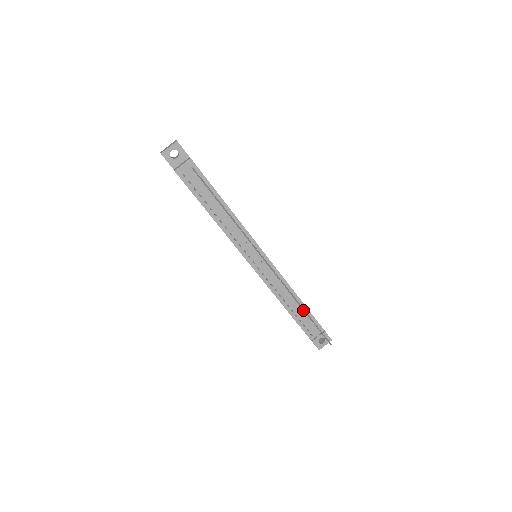
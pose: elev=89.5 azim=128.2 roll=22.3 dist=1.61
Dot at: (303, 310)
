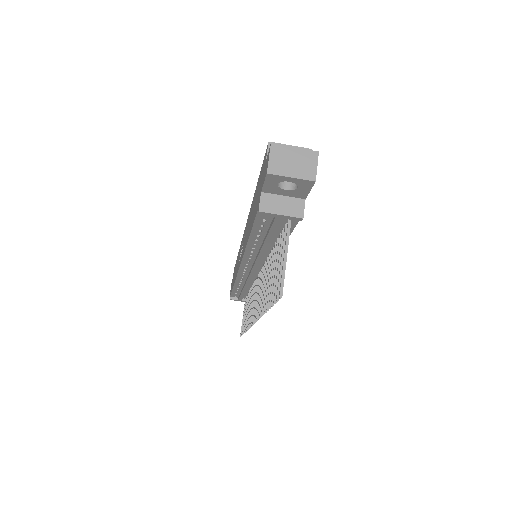
Dot at: occluded
